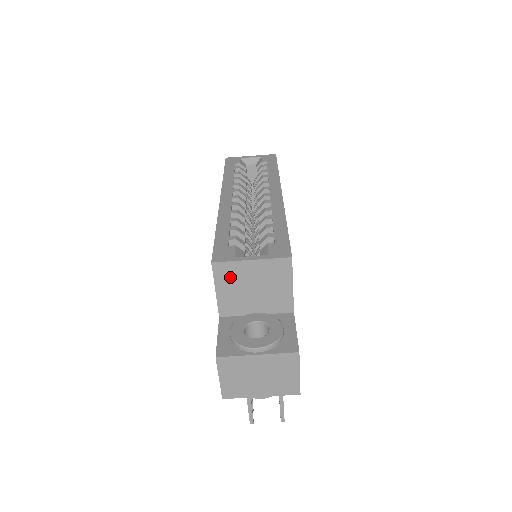
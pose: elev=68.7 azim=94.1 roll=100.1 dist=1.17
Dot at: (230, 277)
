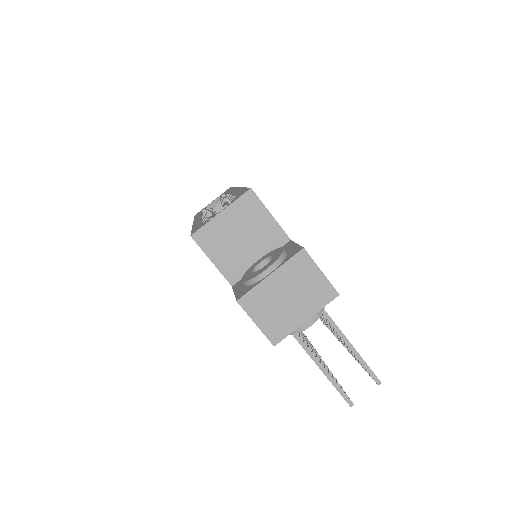
Dot at: (214, 240)
